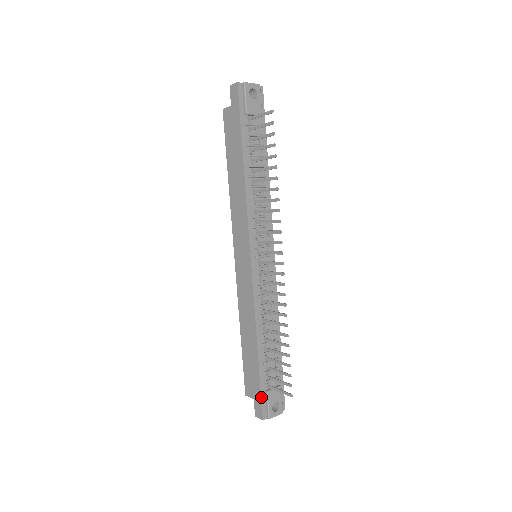
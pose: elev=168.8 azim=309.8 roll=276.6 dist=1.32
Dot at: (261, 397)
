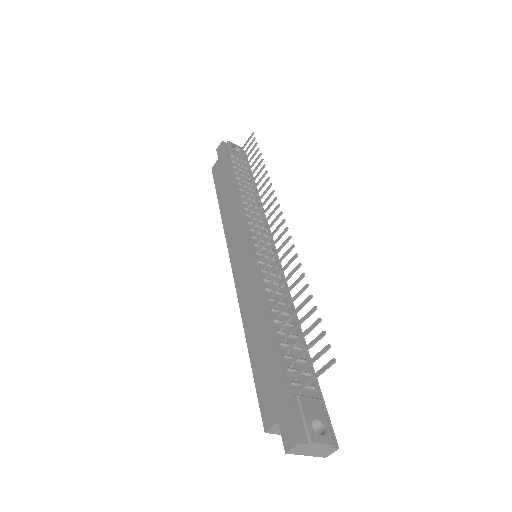
Dot at: (288, 403)
